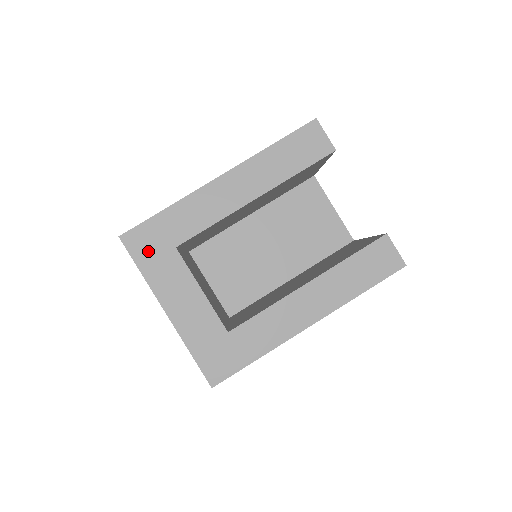
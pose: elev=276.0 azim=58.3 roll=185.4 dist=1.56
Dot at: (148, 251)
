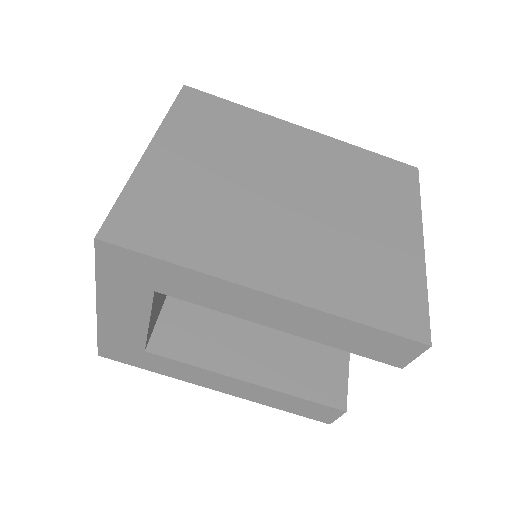
Dot at: (120, 271)
